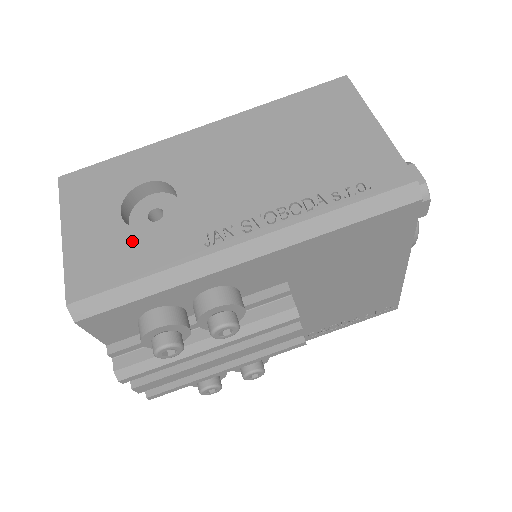
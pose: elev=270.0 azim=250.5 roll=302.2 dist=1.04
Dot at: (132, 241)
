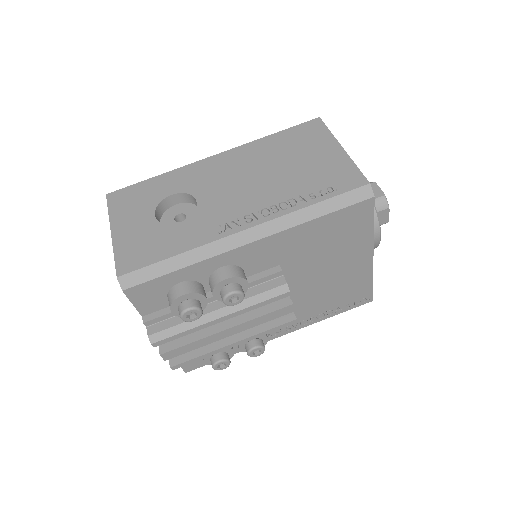
Dot at: (164, 233)
